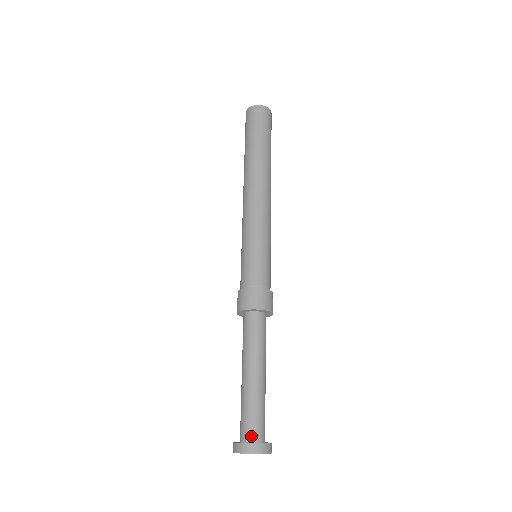
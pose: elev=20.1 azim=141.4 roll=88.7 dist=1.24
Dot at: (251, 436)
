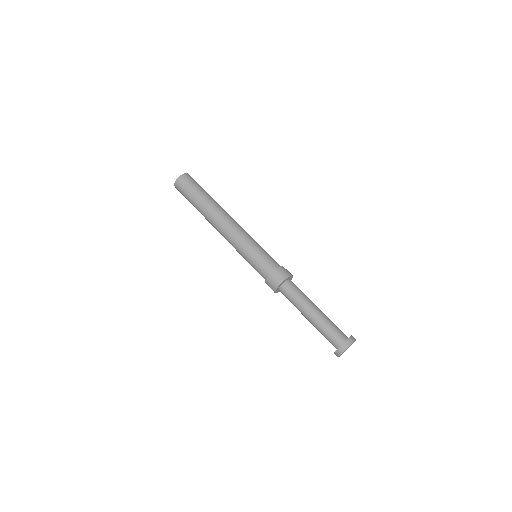
Dot at: (335, 346)
